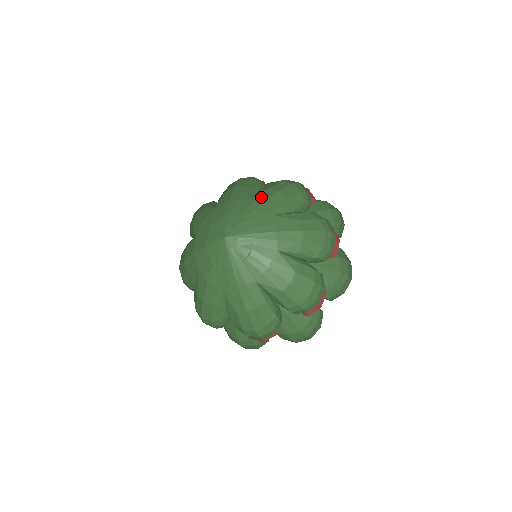
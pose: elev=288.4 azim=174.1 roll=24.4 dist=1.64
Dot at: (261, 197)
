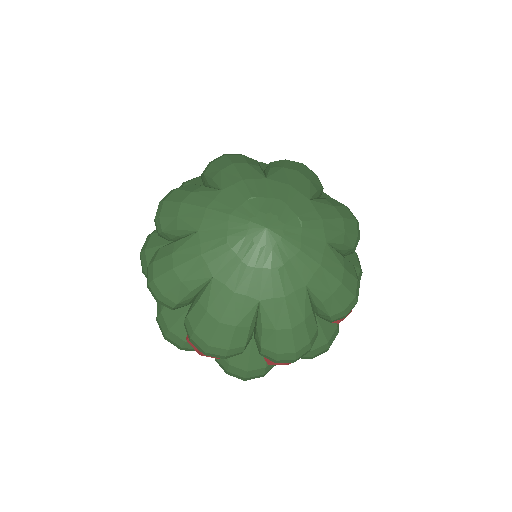
Dot at: (231, 178)
